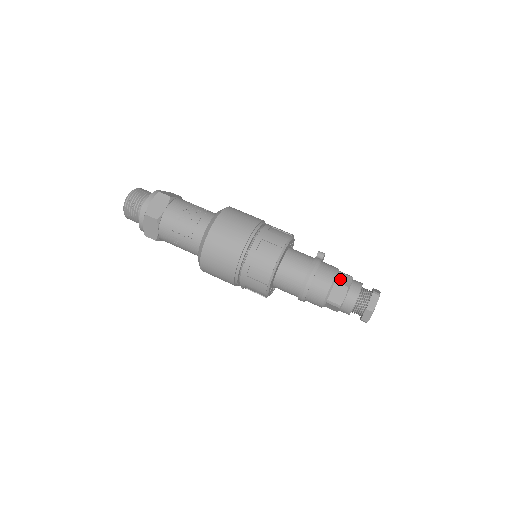
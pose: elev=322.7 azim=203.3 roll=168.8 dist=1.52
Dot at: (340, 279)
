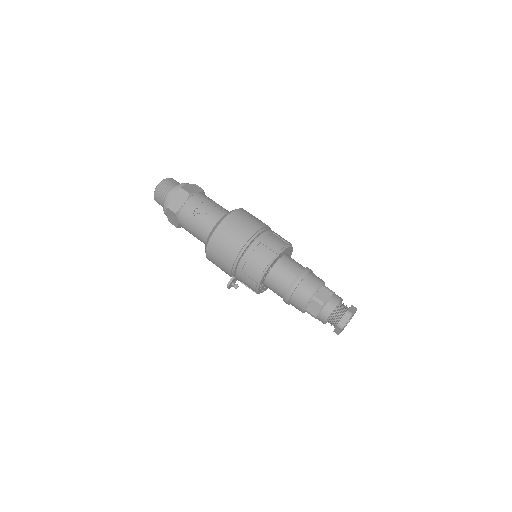
Dot at: occluded
